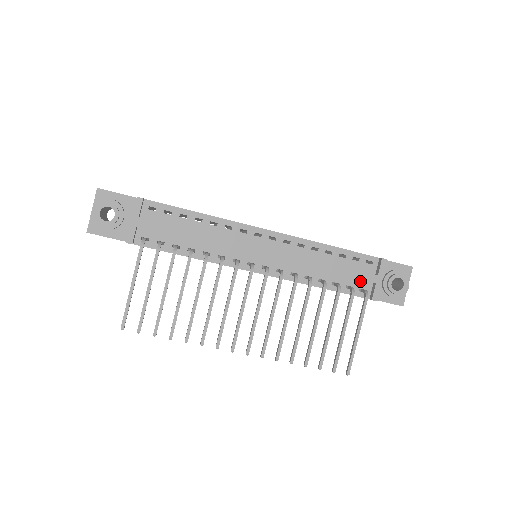
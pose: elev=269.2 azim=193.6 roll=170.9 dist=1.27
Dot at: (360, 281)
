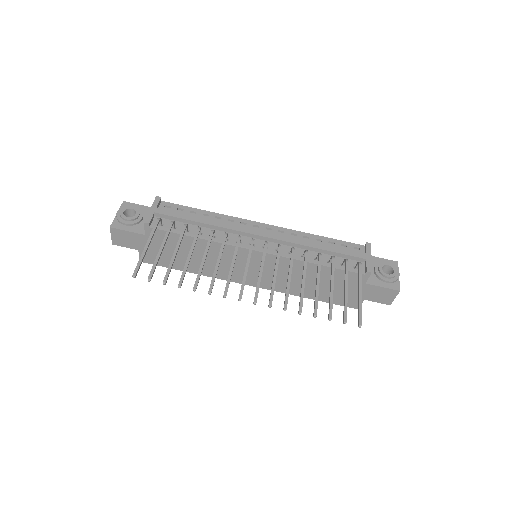
Dot at: (352, 261)
